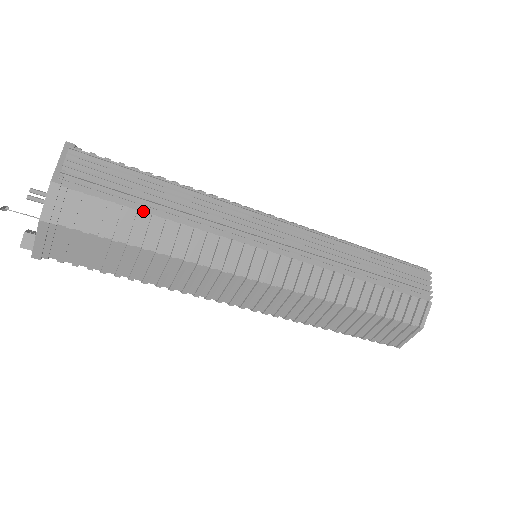
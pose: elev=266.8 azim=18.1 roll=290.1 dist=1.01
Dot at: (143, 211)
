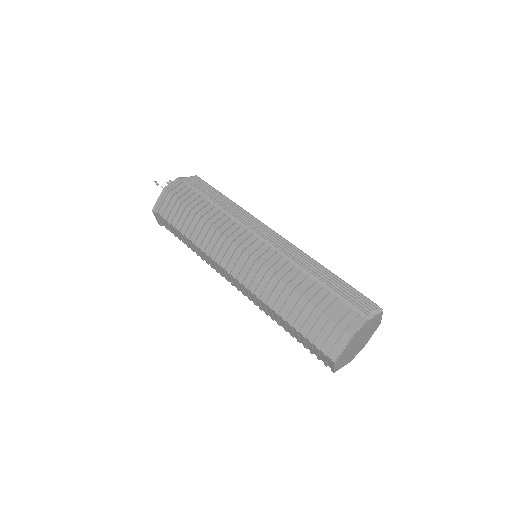
Dot at: (206, 199)
